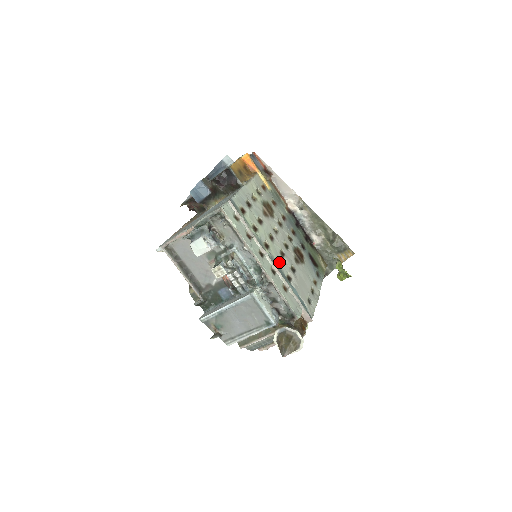
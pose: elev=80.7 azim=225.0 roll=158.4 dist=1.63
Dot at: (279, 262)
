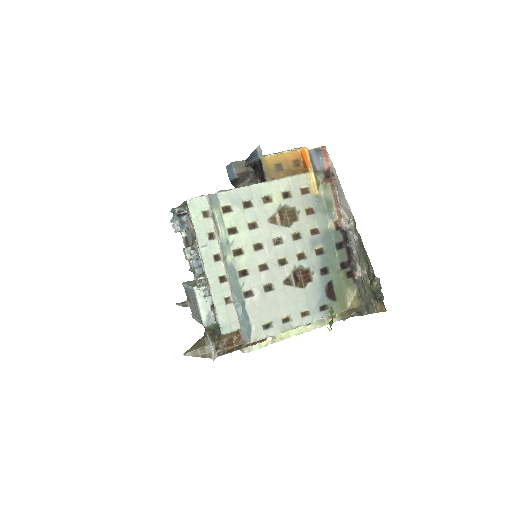
Dot at: (247, 273)
